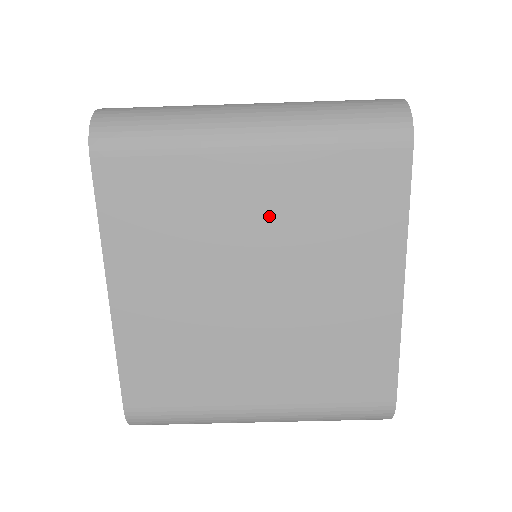
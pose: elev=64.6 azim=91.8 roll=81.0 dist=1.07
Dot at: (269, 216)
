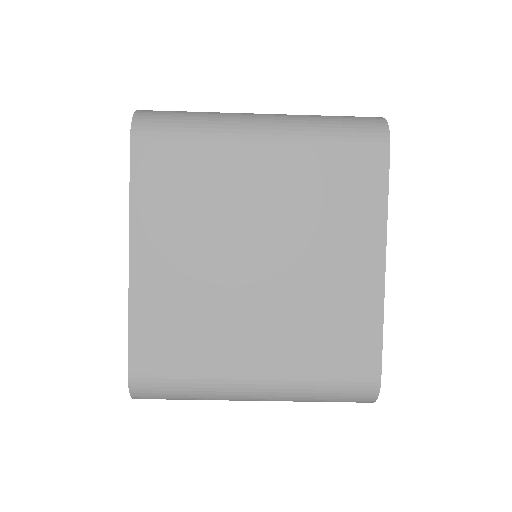
Dot at: (273, 197)
